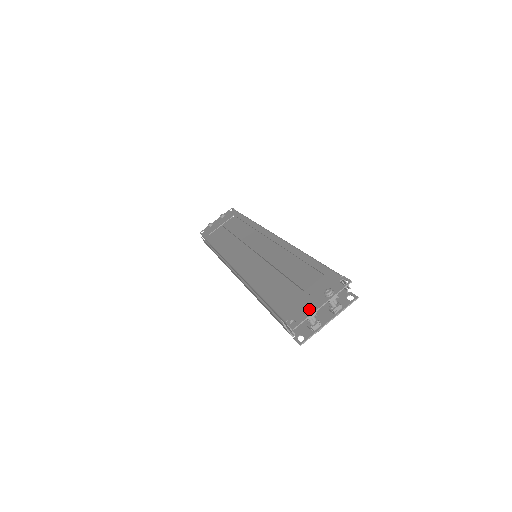
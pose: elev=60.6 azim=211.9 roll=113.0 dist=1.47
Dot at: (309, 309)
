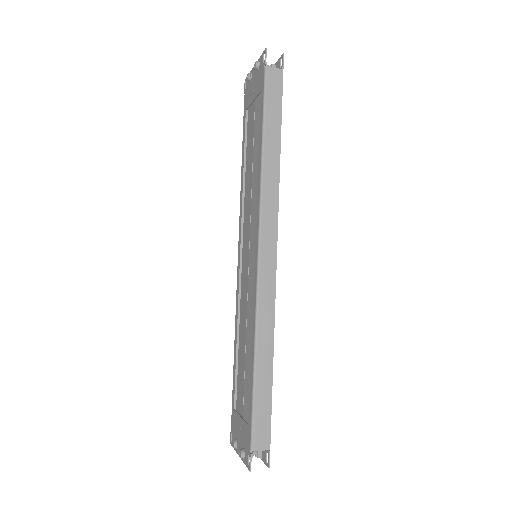
Dot at: occluded
